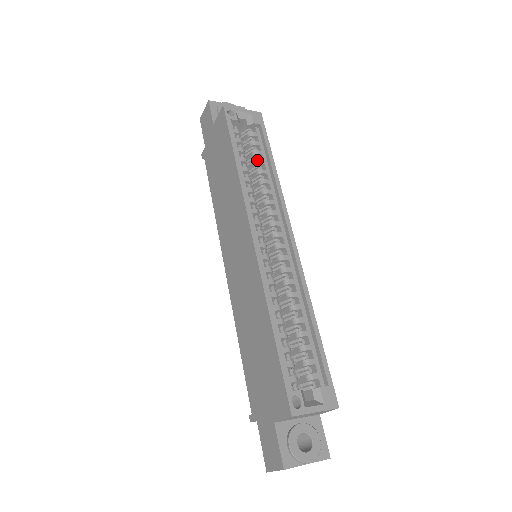
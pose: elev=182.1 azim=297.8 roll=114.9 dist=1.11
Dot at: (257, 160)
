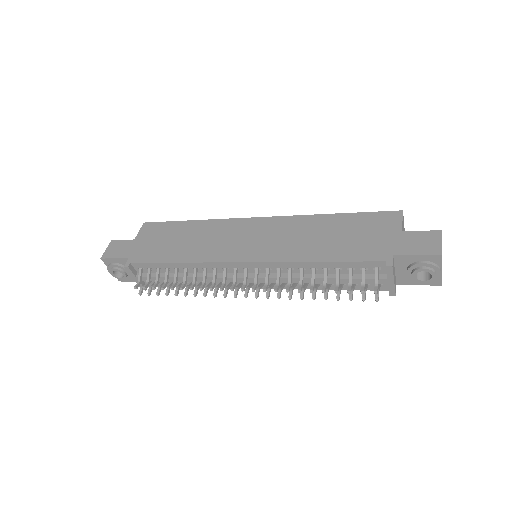
Dot at: occluded
